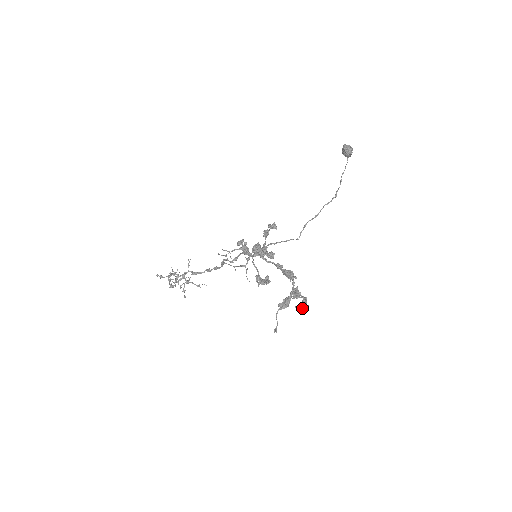
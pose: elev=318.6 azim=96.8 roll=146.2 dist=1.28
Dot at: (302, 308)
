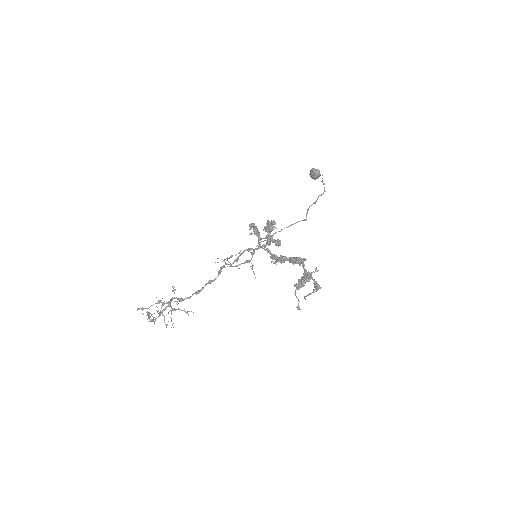
Dot at: occluded
